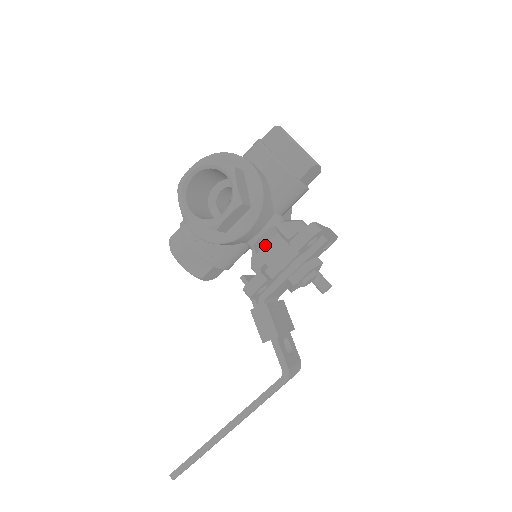
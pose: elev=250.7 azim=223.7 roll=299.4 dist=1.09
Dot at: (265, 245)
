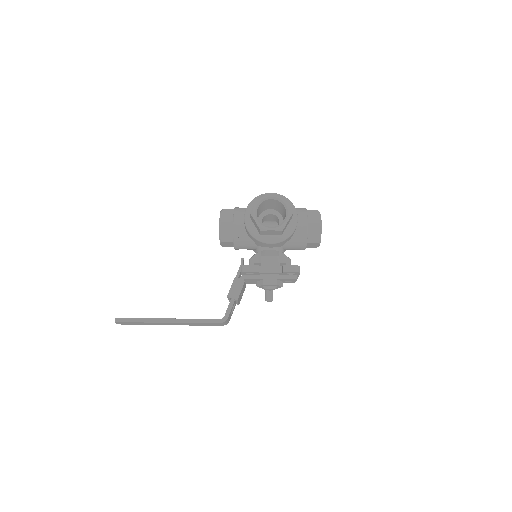
Dot at: (269, 256)
